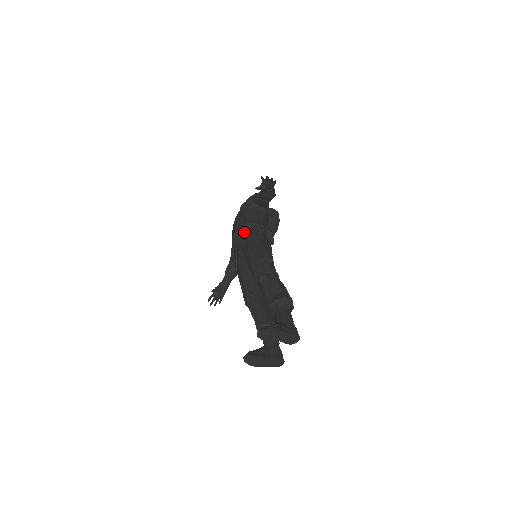
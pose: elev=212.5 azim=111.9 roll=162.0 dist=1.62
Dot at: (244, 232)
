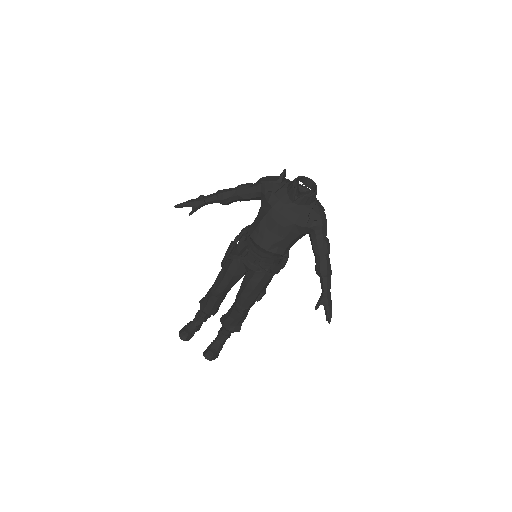
Dot at: (271, 264)
